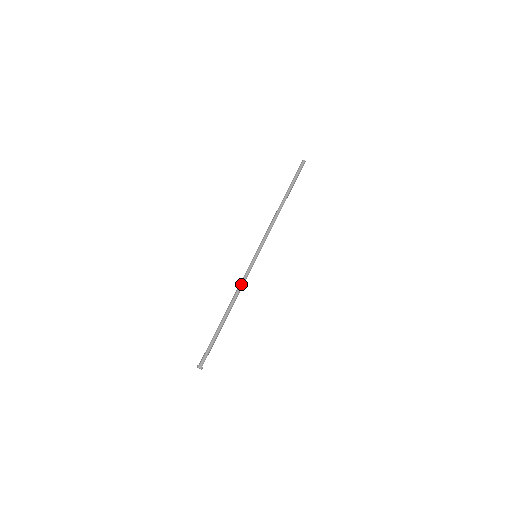
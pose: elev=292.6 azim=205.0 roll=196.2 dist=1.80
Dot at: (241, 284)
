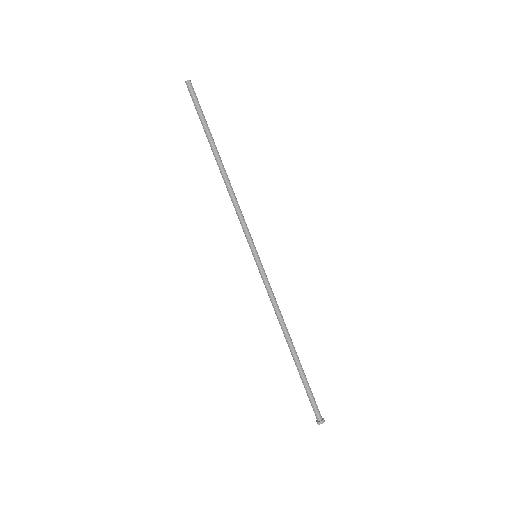
Dot at: (276, 302)
